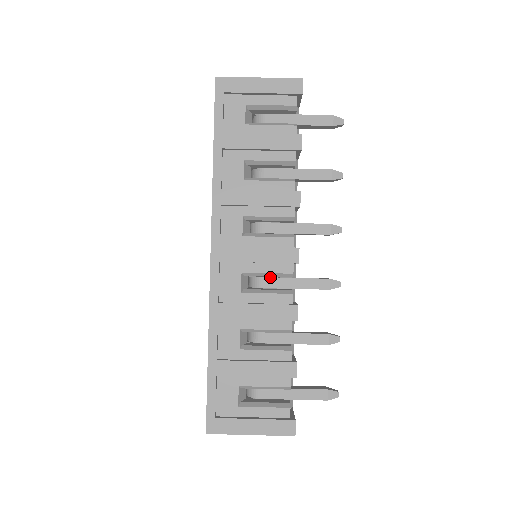
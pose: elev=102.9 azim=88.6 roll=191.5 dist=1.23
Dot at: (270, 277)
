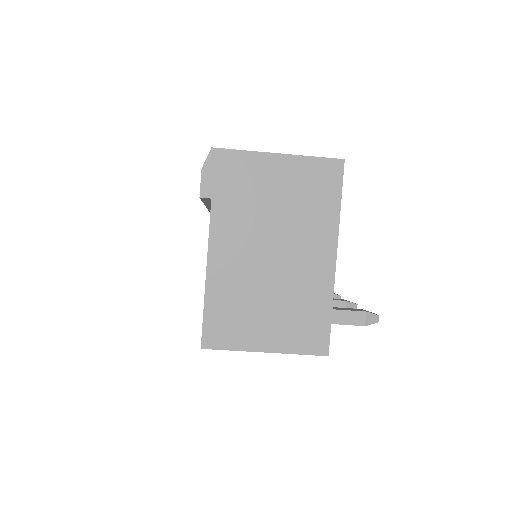
Dot at: occluded
